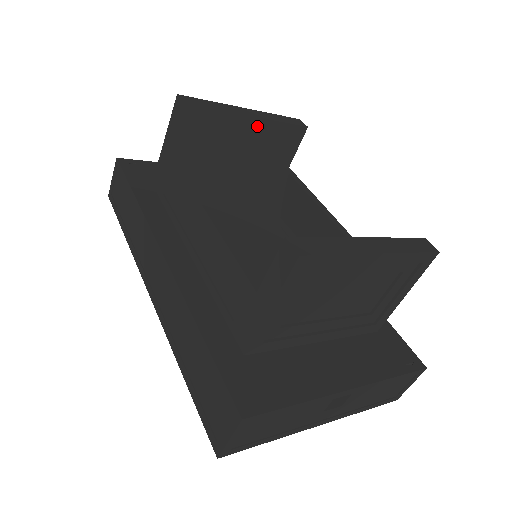
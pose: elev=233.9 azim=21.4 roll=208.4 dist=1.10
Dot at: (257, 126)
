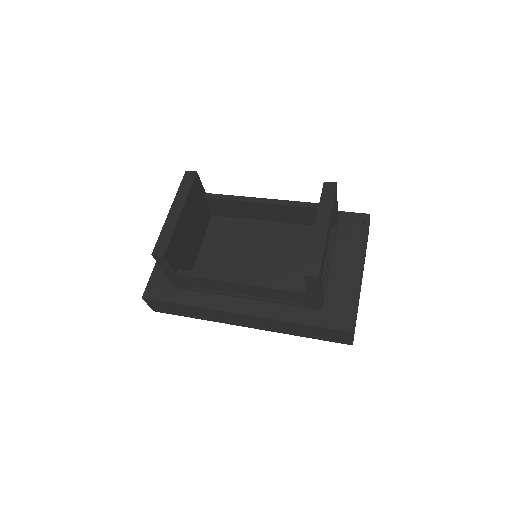
Dot at: (185, 209)
